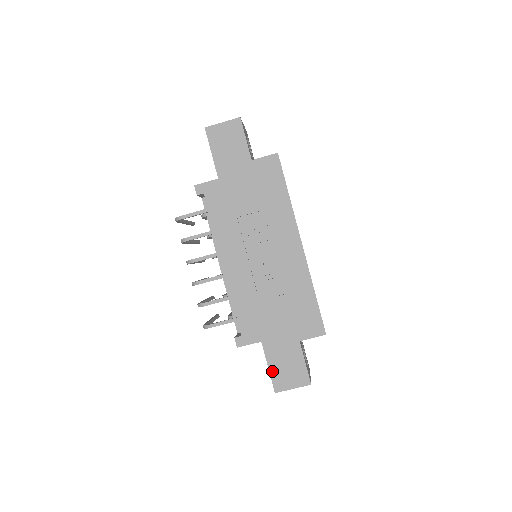
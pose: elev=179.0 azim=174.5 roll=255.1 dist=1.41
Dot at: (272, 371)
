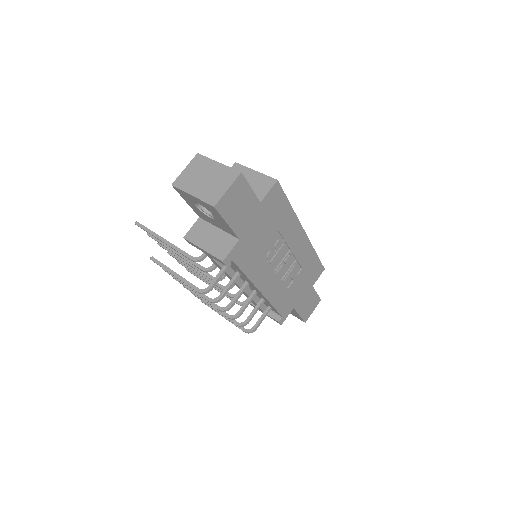
Dot at: (302, 315)
